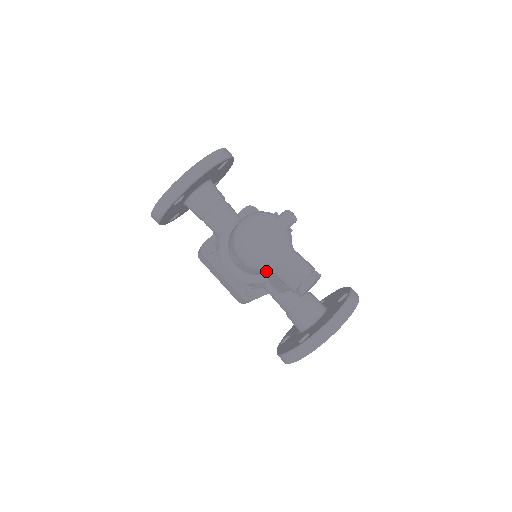
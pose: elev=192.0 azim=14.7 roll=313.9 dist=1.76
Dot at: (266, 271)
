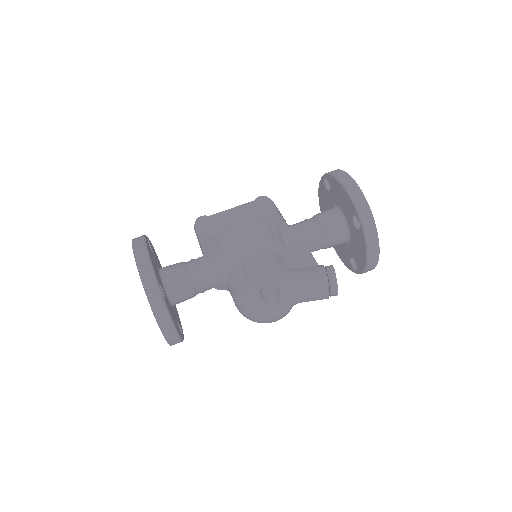
Dot at: occluded
